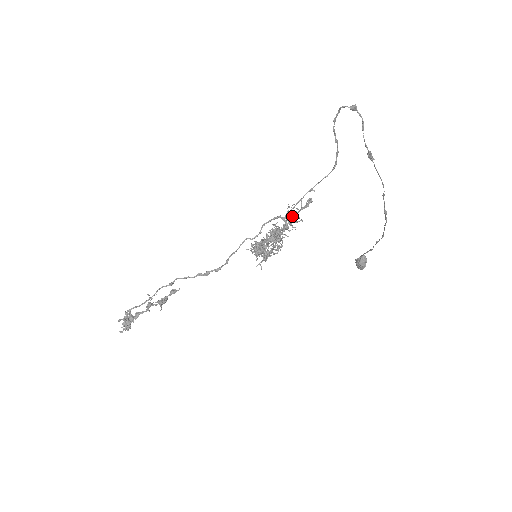
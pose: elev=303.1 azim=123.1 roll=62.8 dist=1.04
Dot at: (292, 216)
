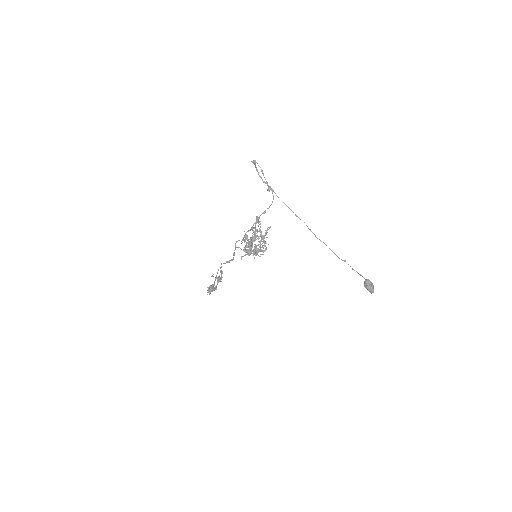
Dot at: (253, 227)
